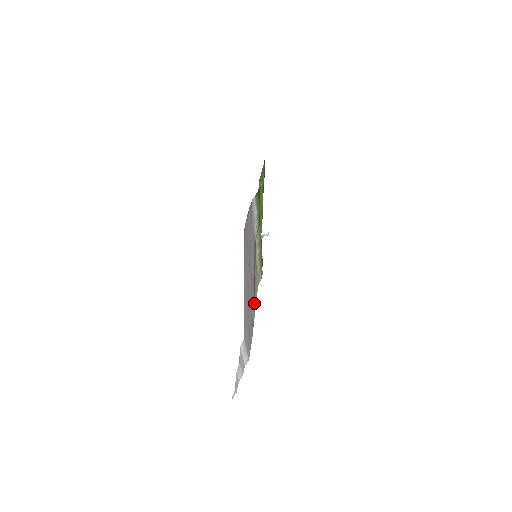
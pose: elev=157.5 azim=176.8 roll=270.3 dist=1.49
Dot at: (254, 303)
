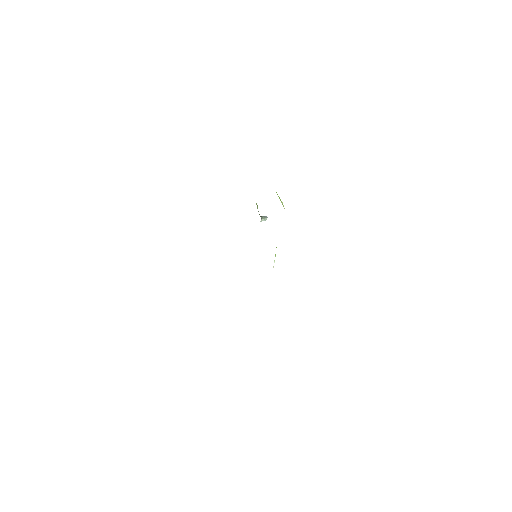
Dot at: occluded
